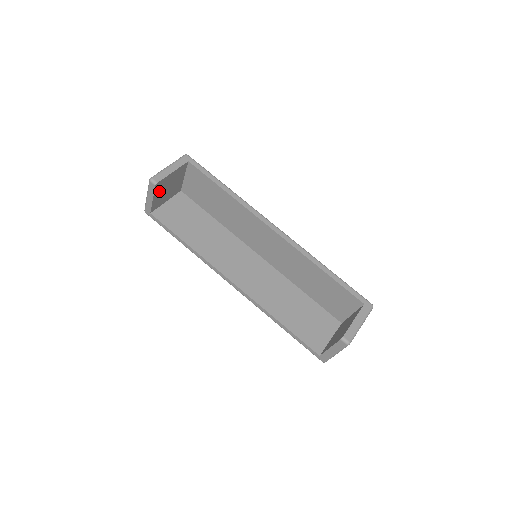
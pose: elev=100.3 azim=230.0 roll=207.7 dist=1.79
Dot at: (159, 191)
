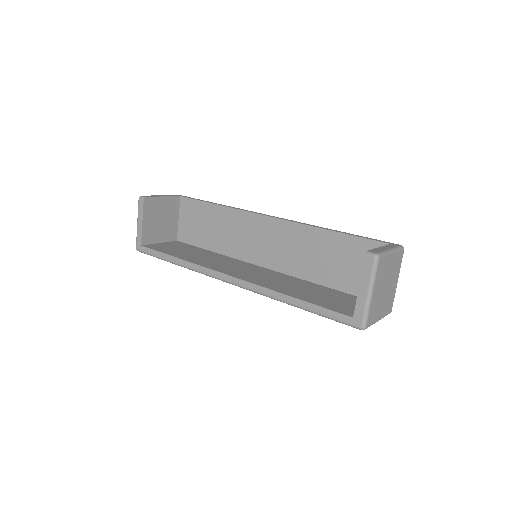
Dot at: (149, 215)
